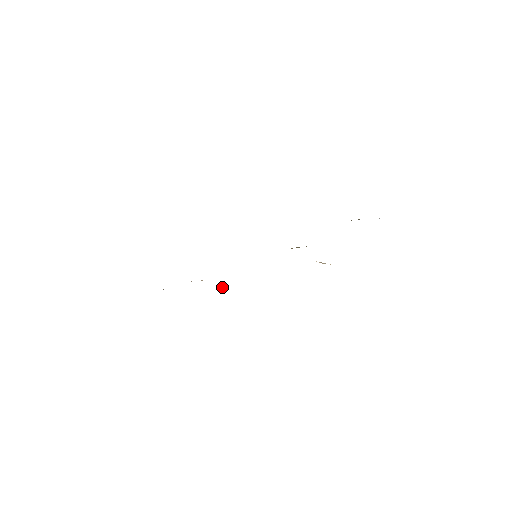
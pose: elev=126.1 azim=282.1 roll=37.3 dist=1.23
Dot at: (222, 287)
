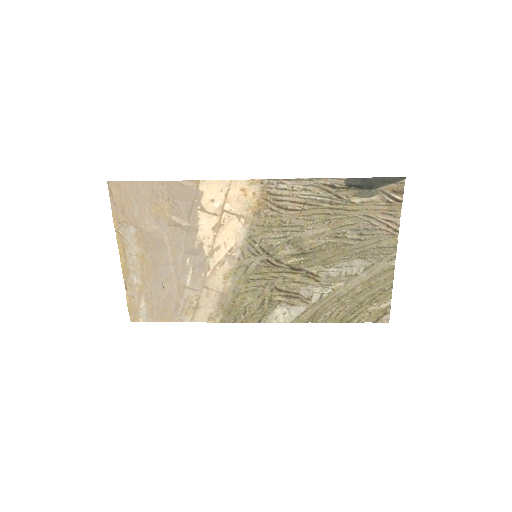
Dot at: (216, 204)
